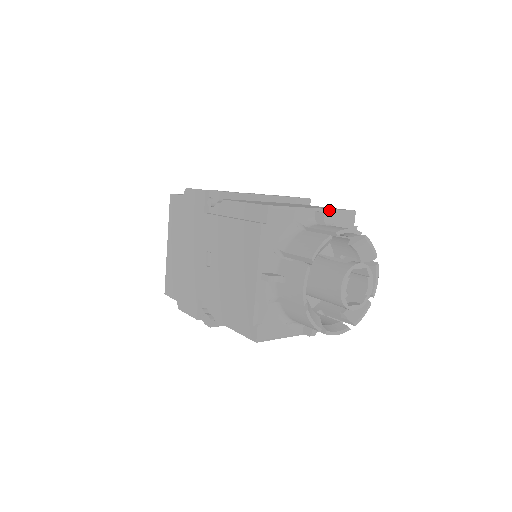
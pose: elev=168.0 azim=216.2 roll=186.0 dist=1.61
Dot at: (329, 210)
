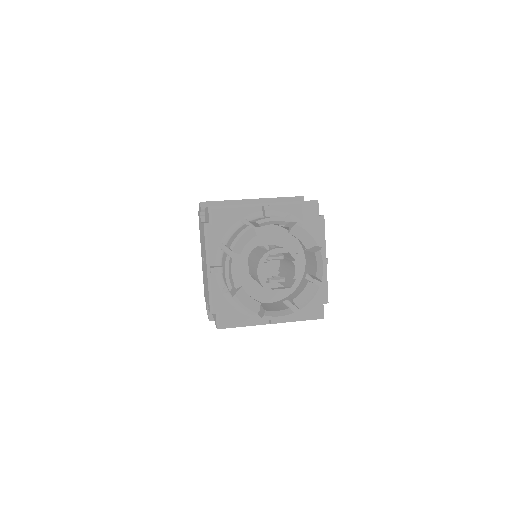
Dot at: (281, 203)
